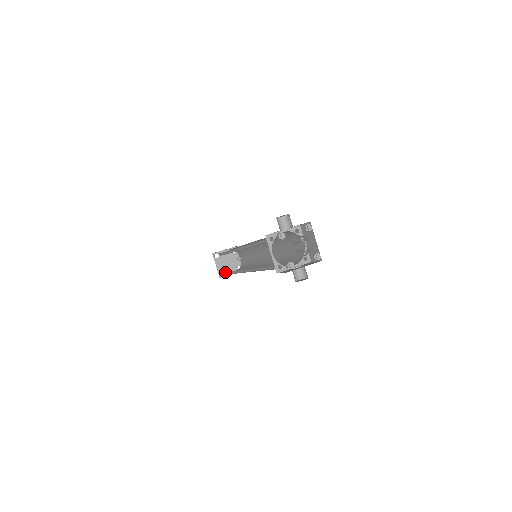
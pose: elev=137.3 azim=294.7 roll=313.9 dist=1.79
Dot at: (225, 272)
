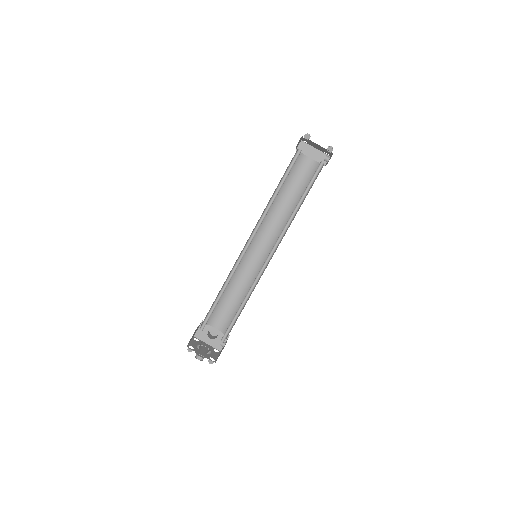
Dot at: (299, 156)
